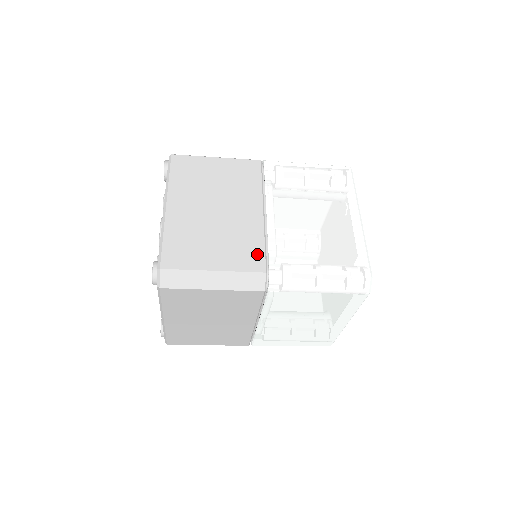
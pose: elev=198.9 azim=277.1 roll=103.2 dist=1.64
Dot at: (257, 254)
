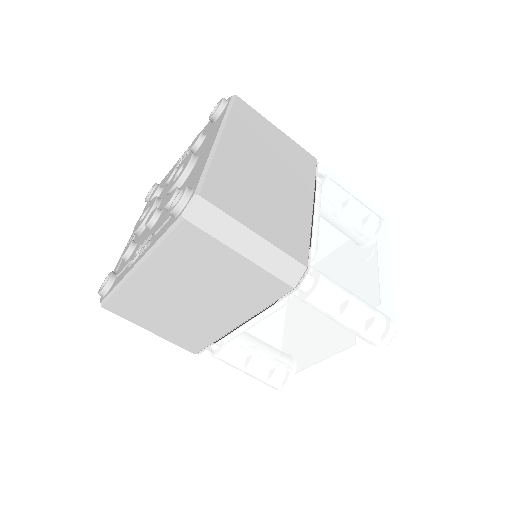
Dot at: (302, 243)
